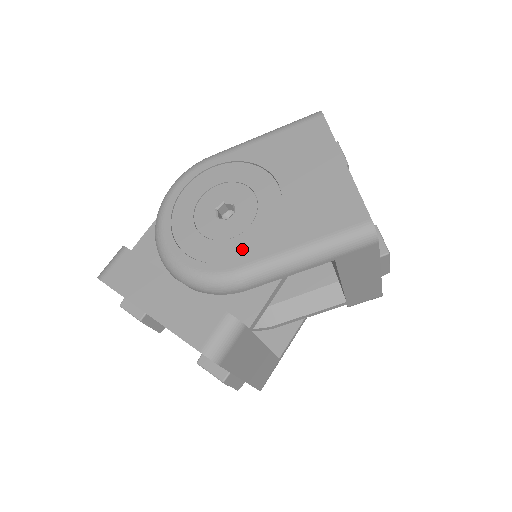
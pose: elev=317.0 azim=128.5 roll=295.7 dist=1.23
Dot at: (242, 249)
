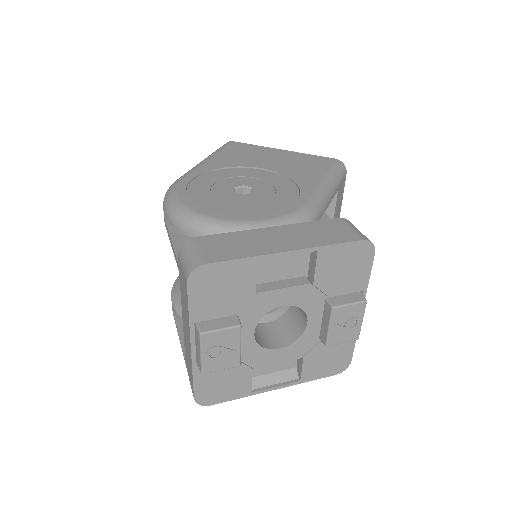
Dot at: (291, 196)
